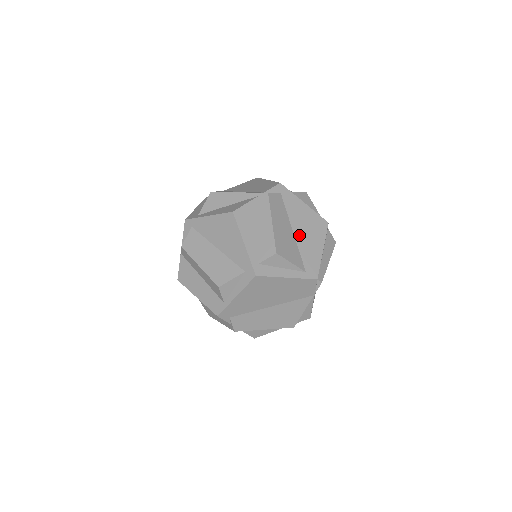
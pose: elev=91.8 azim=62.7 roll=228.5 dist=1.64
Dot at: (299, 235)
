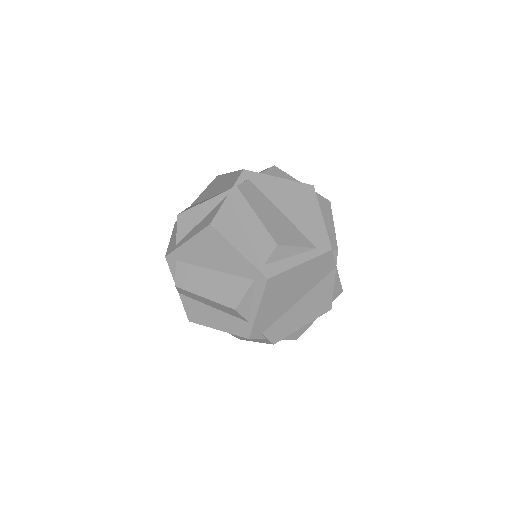
Dot at: (290, 213)
